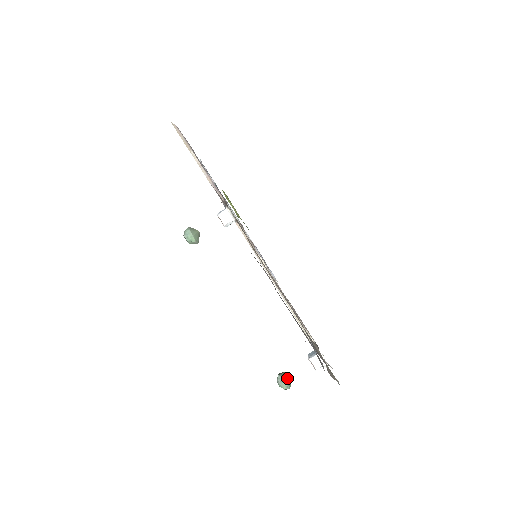
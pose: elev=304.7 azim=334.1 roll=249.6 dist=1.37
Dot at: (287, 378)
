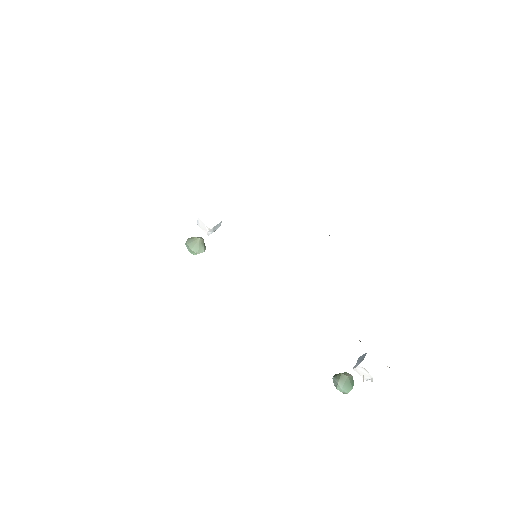
Dot at: (342, 382)
